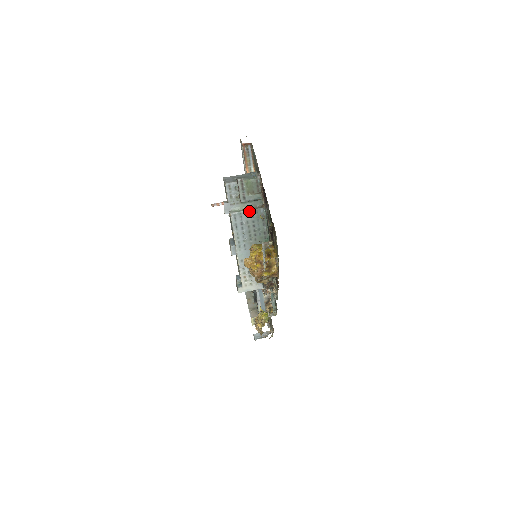
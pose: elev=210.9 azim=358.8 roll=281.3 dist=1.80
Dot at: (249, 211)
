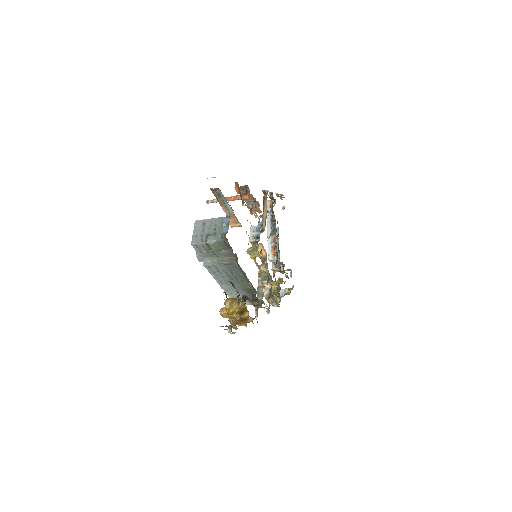
Dot at: (222, 264)
